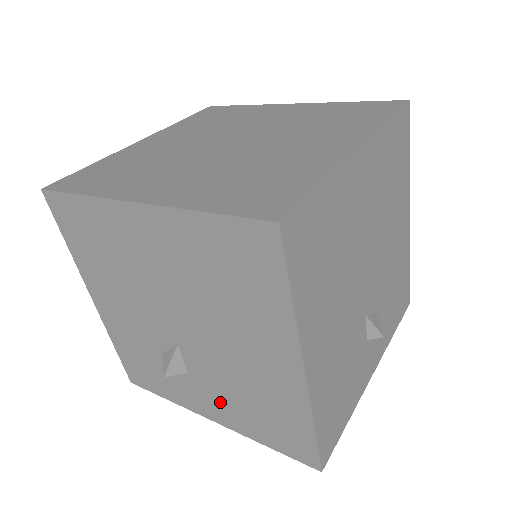
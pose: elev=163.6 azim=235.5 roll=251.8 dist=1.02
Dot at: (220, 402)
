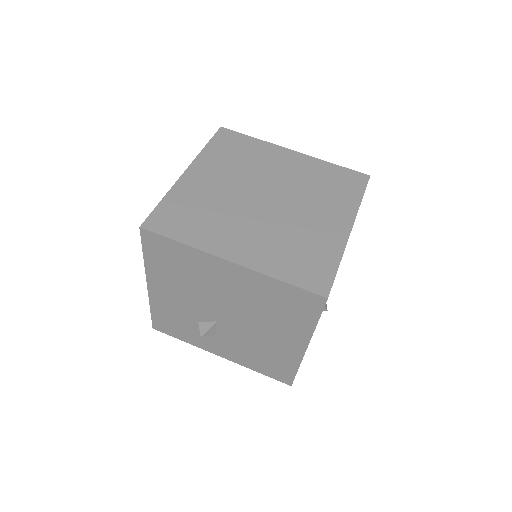
Dot at: (234, 350)
